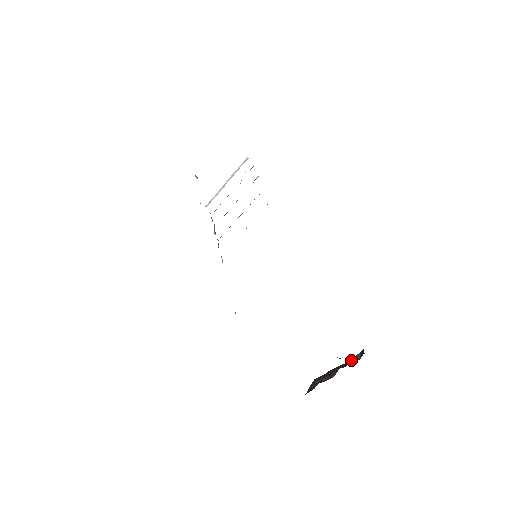
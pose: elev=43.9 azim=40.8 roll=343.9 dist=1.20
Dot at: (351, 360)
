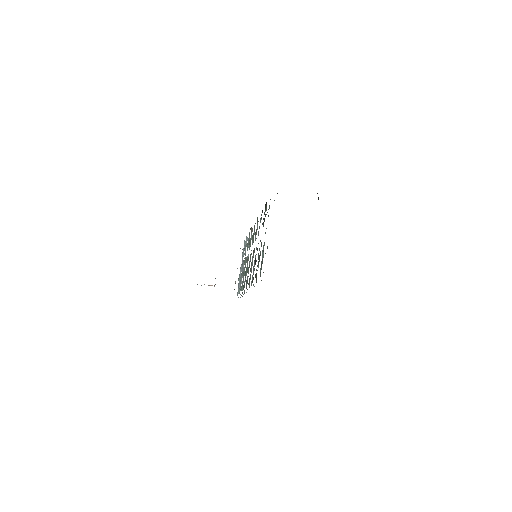
Dot at: occluded
